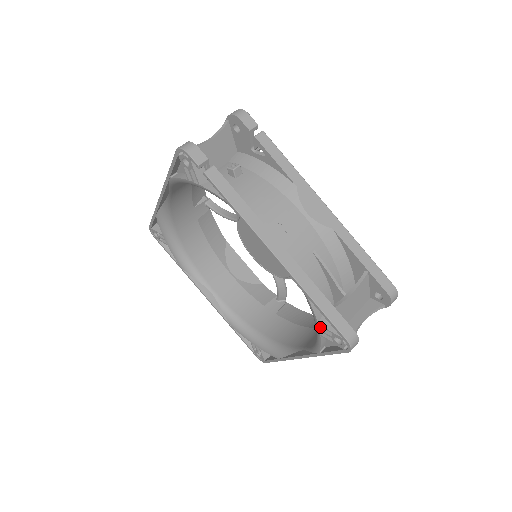
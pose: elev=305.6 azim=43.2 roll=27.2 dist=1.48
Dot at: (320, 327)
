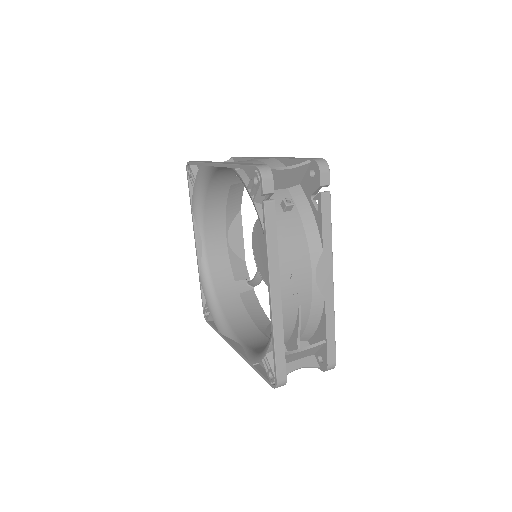
Dot at: (265, 356)
